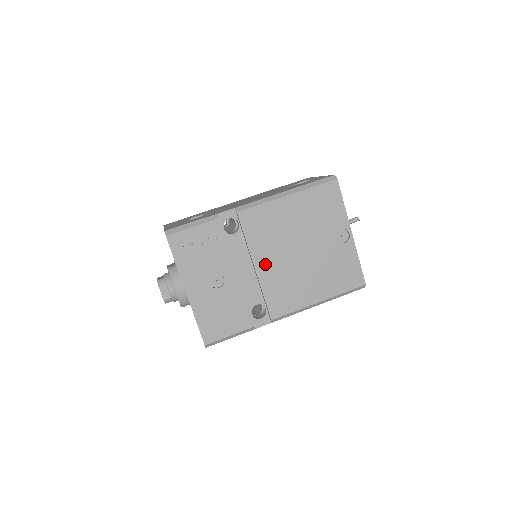
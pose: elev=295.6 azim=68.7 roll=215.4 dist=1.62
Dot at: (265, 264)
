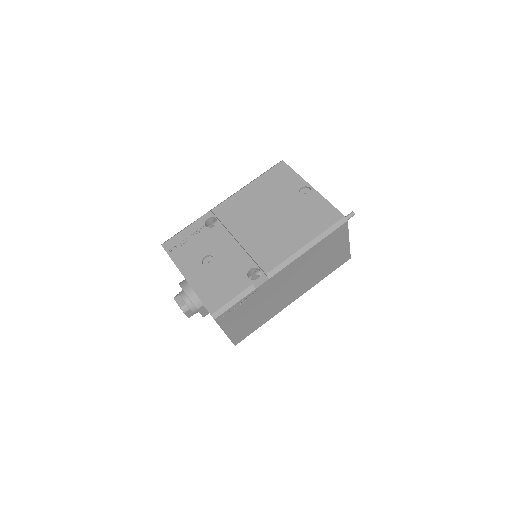
Dot at: (245, 235)
